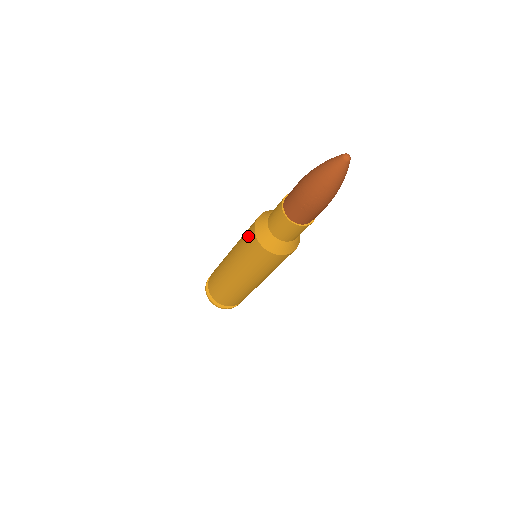
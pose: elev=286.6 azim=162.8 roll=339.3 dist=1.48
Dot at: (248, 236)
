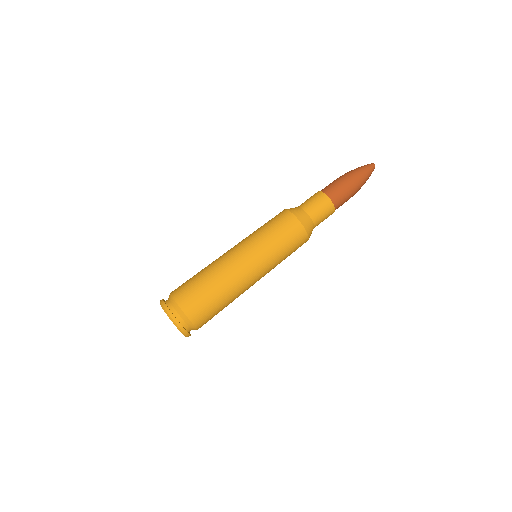
Dot at: (280, 220)
